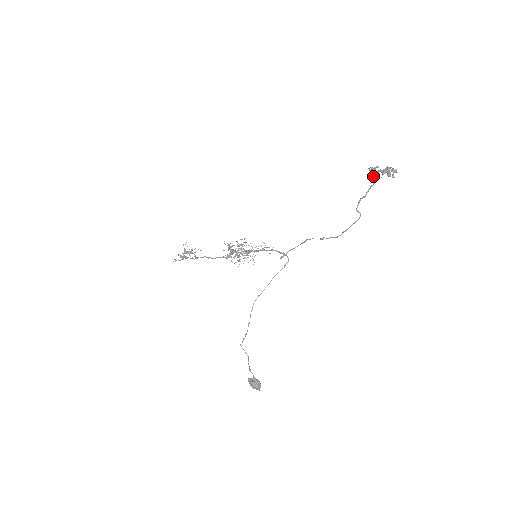
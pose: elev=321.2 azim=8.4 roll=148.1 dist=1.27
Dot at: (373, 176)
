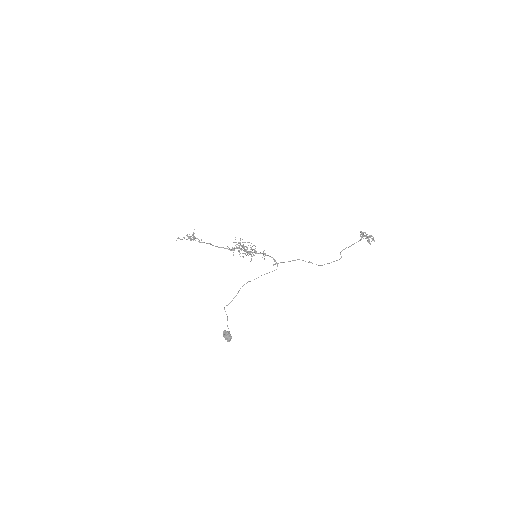
Dot at: (361, 236)
